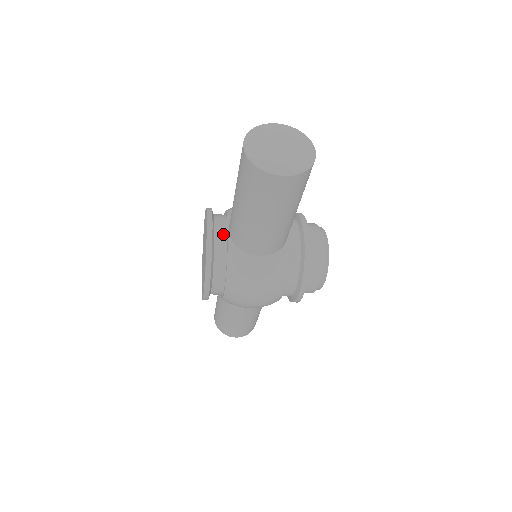
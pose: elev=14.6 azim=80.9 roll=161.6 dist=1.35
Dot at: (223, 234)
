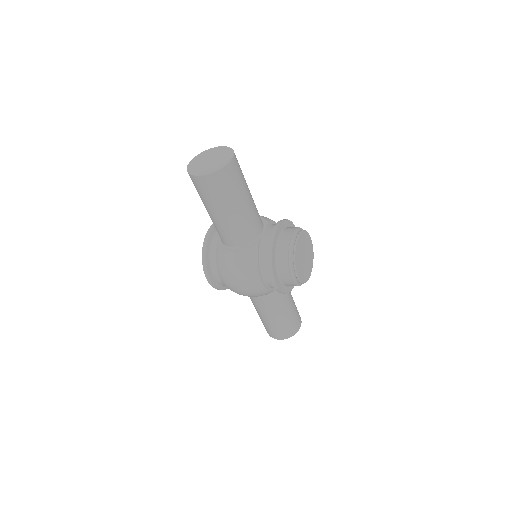
Dot at: occluded
